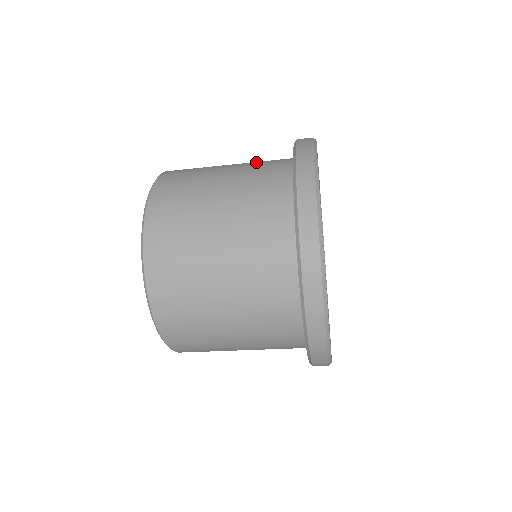
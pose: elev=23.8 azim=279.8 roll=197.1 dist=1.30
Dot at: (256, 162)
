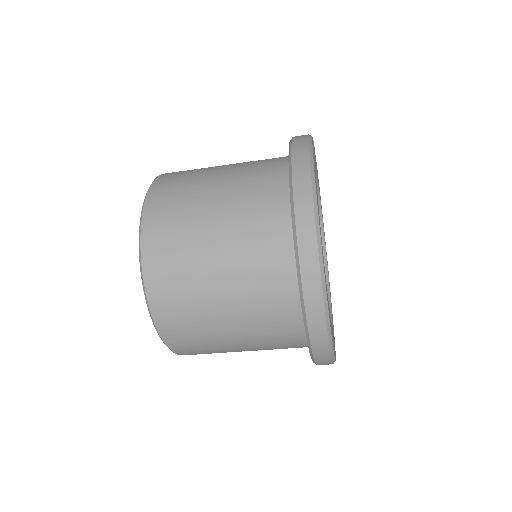
Dot at: (246, 193)
